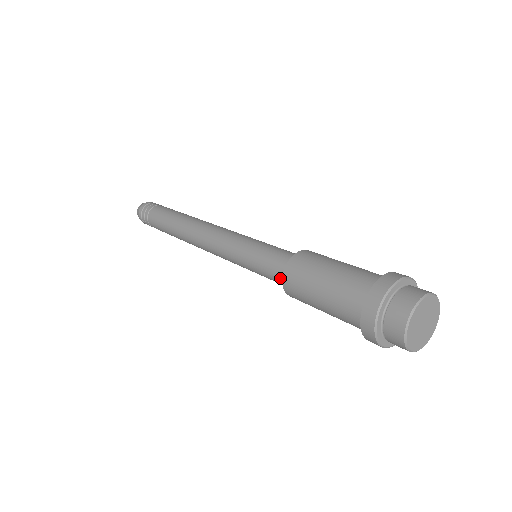
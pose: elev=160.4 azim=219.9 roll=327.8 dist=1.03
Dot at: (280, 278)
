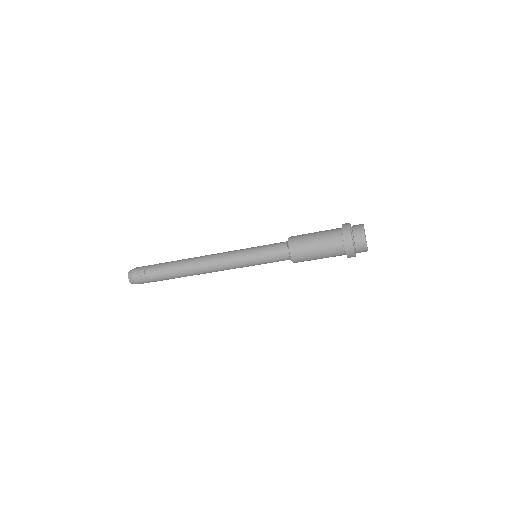
Dot at: (285, 255)
